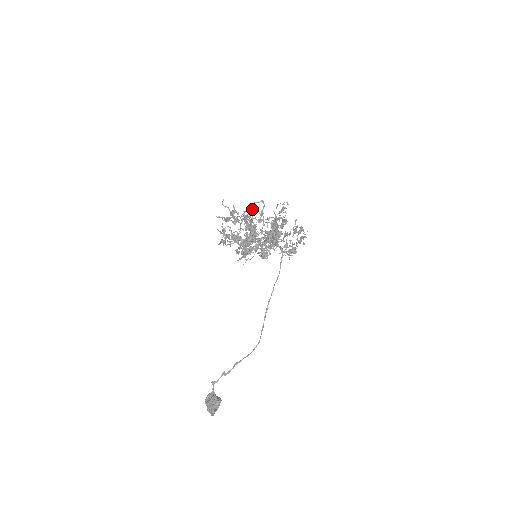
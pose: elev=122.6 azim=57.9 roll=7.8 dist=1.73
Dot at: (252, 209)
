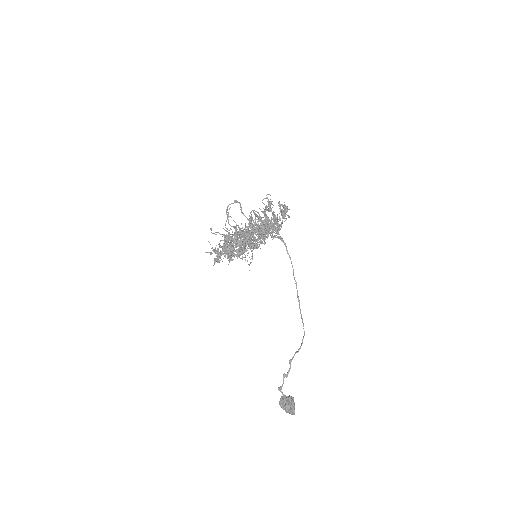
Dot at: occluded
